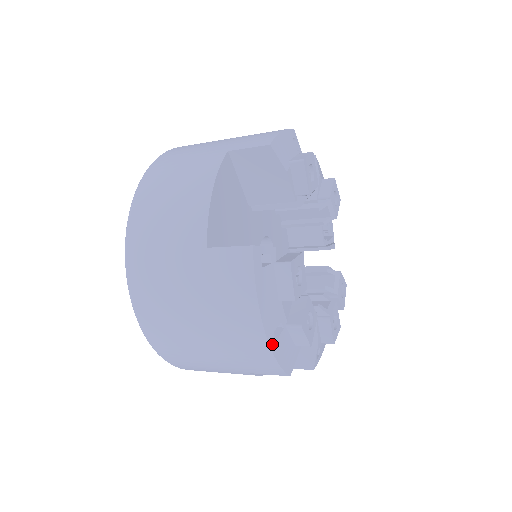
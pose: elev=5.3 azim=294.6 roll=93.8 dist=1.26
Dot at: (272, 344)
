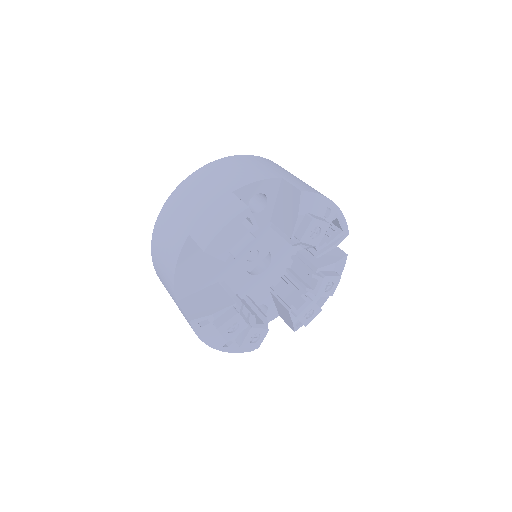
Dot at: (224, 350)
